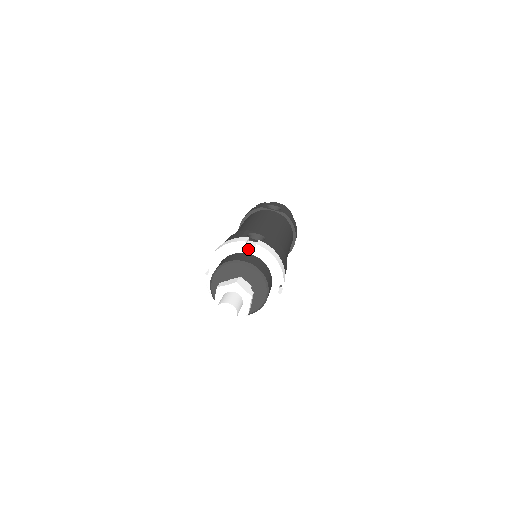
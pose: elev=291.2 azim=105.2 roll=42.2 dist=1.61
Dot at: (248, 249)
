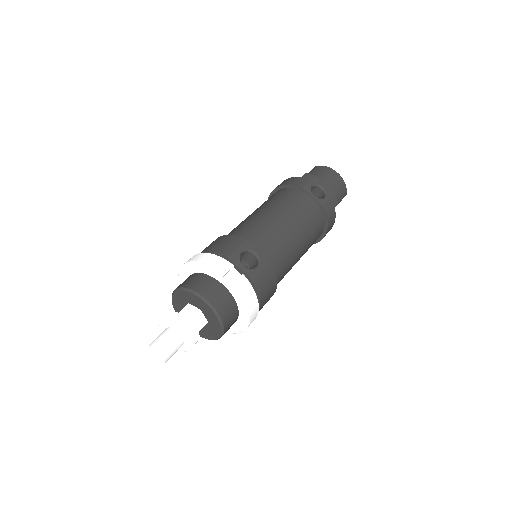
Dot at: (224, 282)
